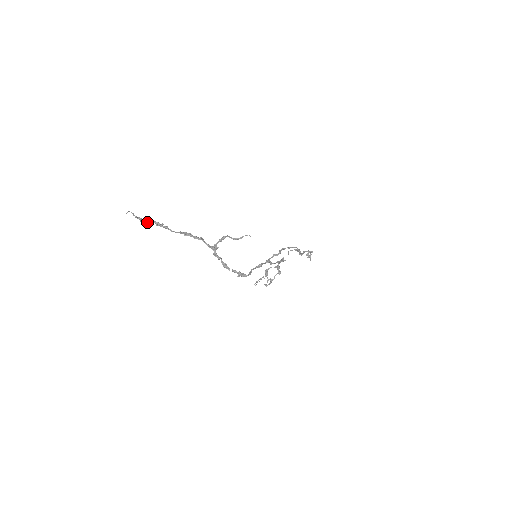
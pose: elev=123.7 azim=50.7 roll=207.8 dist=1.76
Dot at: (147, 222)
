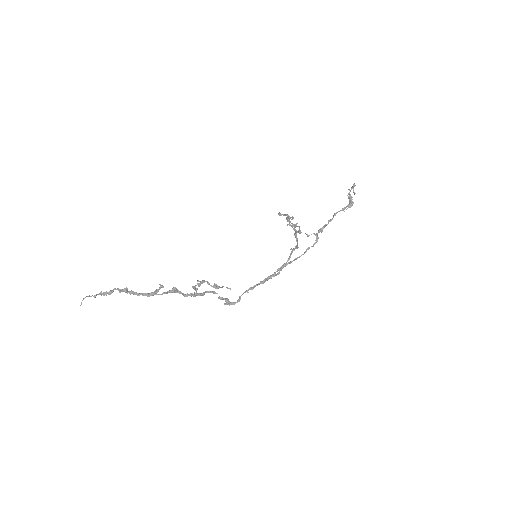
Dot at: occluded
